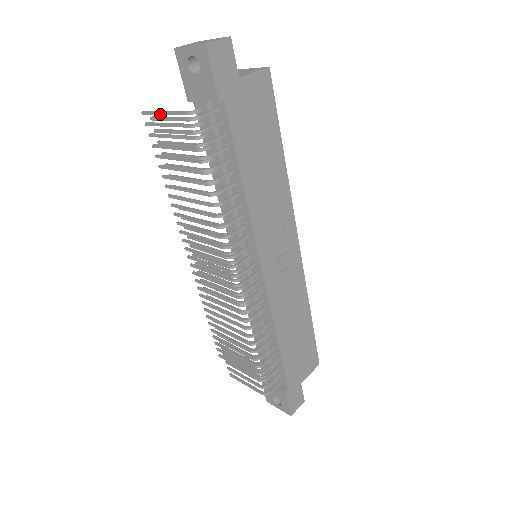
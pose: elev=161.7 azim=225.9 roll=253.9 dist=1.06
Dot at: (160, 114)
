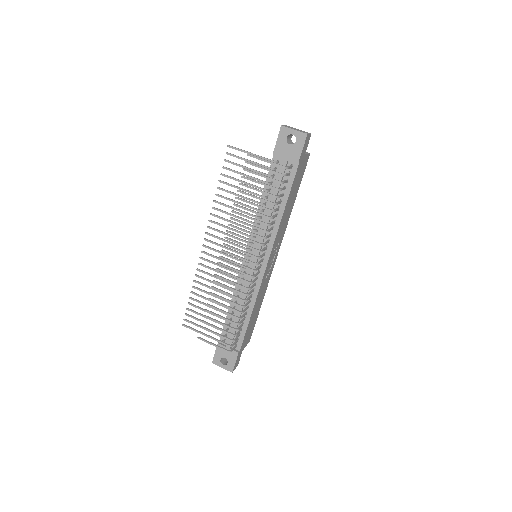
Dot at: occluded
